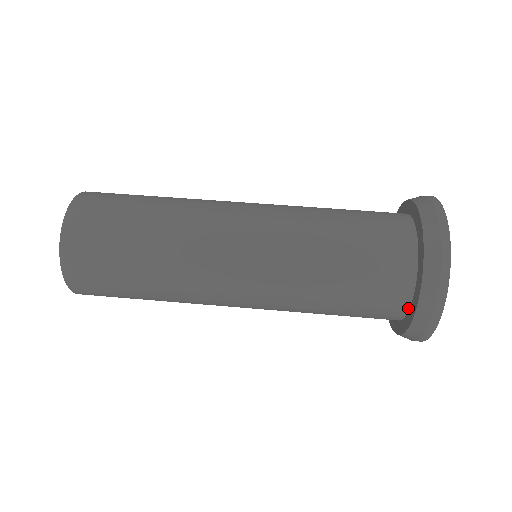
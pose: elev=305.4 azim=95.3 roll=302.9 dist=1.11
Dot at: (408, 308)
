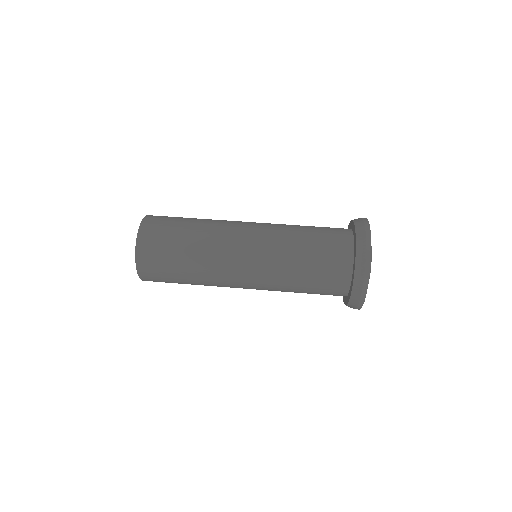
Dot at: (350, 285)
